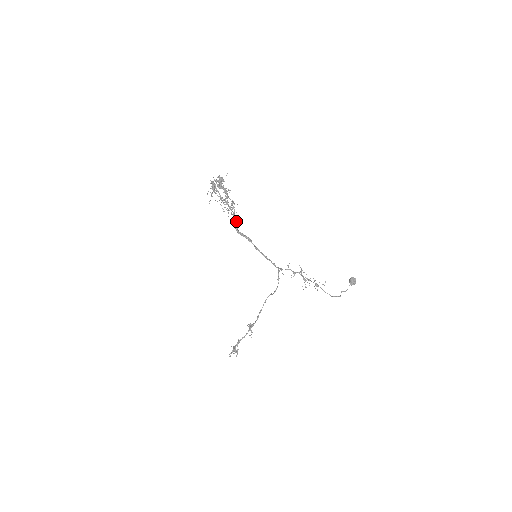
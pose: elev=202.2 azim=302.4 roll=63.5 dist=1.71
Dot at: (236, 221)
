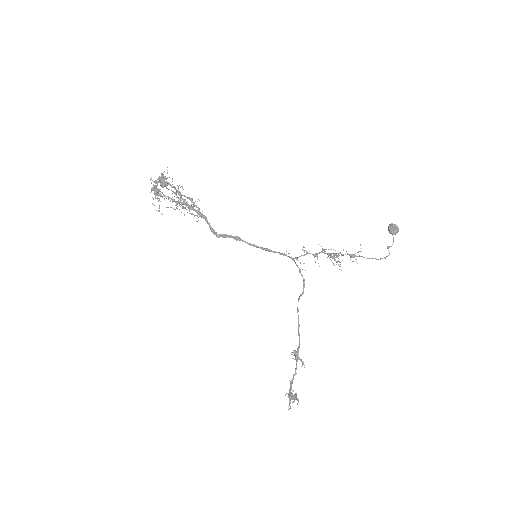
Dot at: (207, 222)
